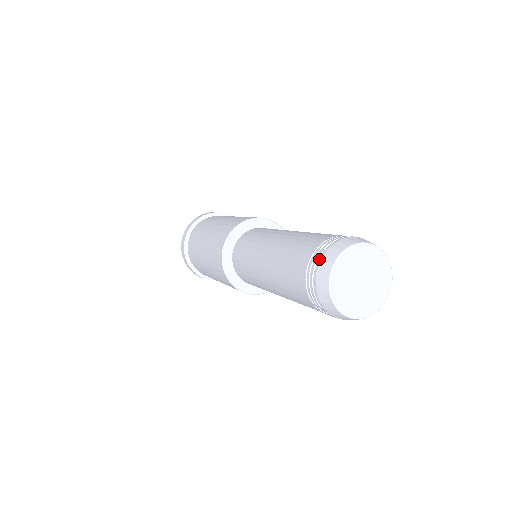
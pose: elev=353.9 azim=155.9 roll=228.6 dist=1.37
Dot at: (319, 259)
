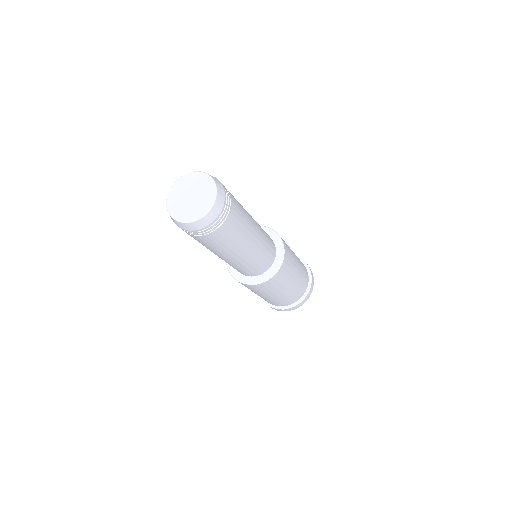
Dot at: occluded
